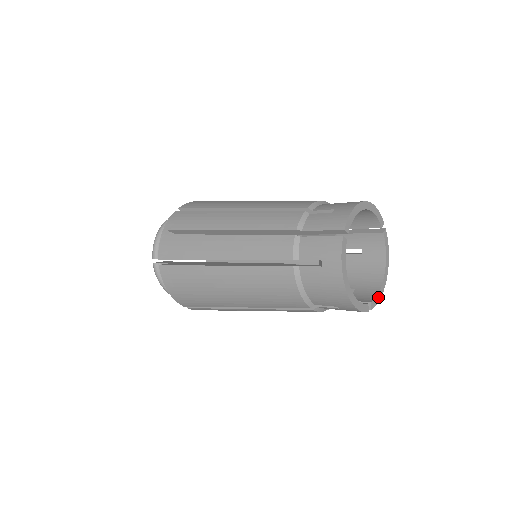
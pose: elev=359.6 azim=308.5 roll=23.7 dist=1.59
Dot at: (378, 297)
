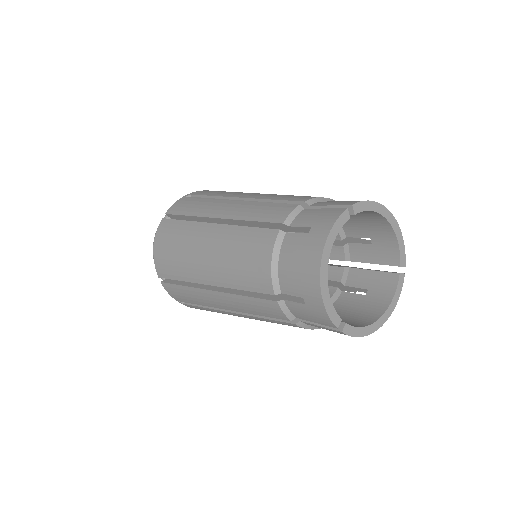
Dot at: (359, 331)
